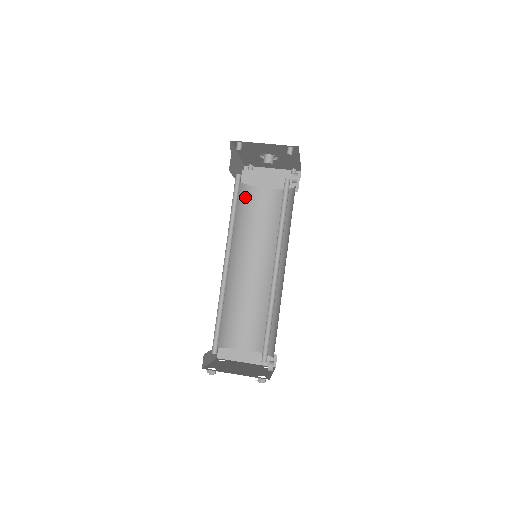
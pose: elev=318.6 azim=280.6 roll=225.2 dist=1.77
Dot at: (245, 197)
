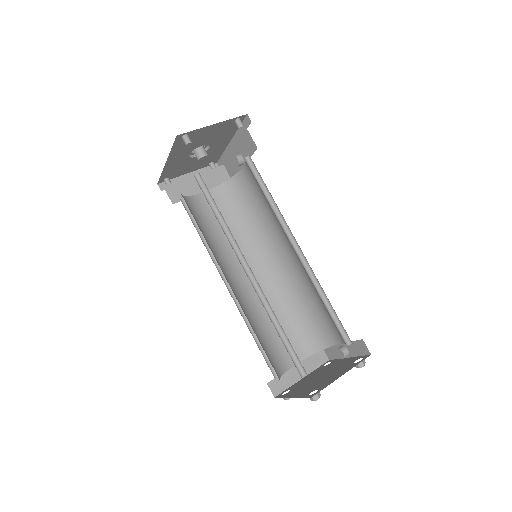
Dot at: (192, 210)
